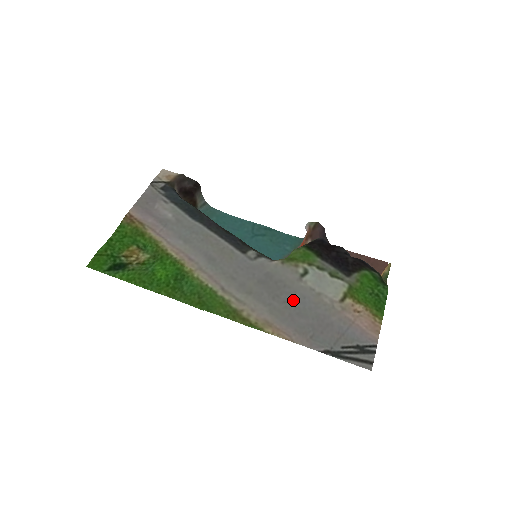
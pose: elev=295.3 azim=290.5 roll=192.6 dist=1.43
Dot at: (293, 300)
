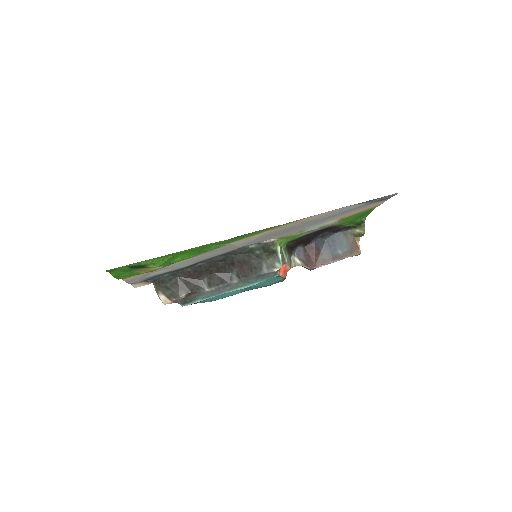
Dot at: (307, 225)
